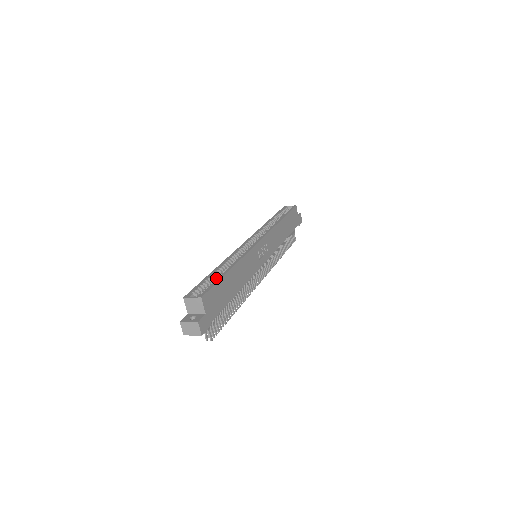
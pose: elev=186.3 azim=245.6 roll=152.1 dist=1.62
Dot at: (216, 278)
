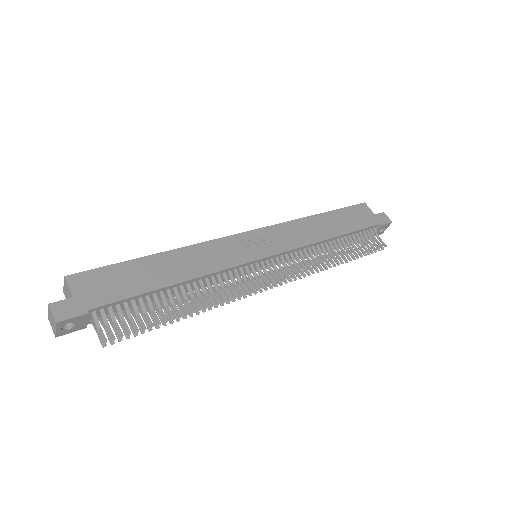
Dot at: occluded
